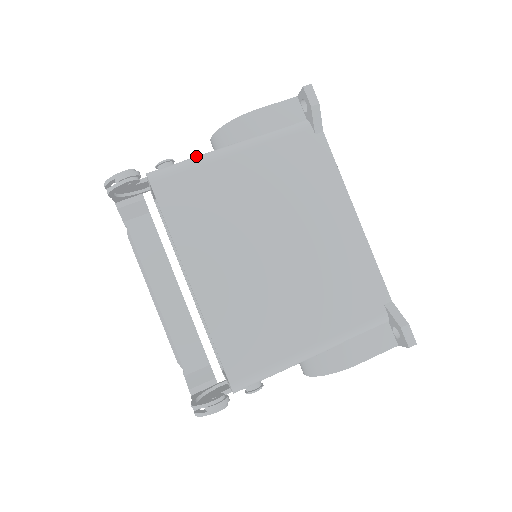
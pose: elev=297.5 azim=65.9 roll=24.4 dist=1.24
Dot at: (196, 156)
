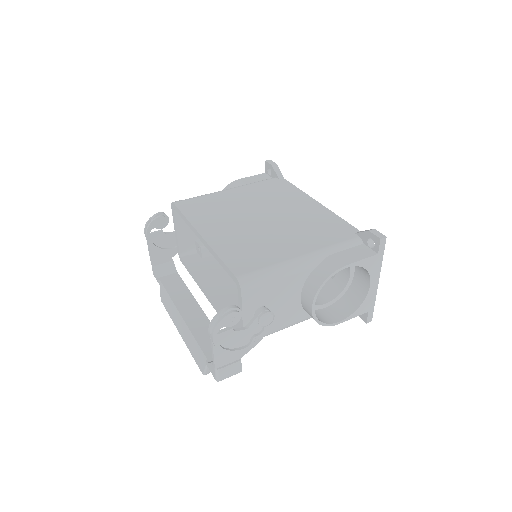
Dot at: occluded
